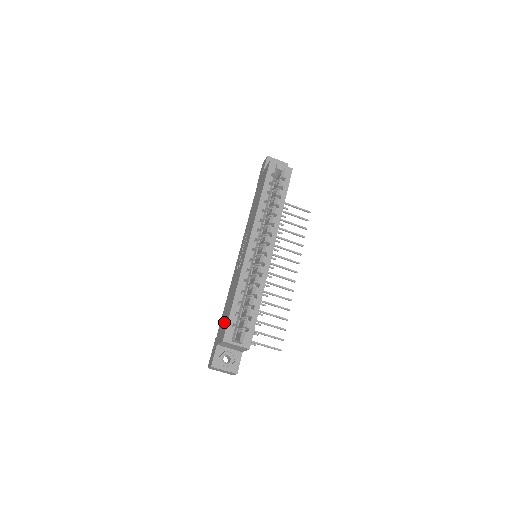
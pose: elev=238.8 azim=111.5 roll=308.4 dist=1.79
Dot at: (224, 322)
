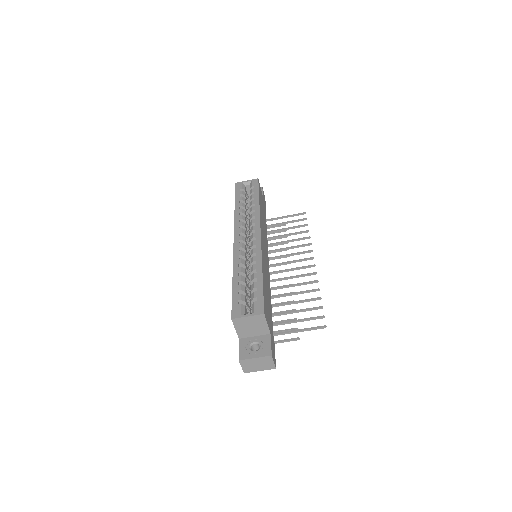
Dot at: occluded
